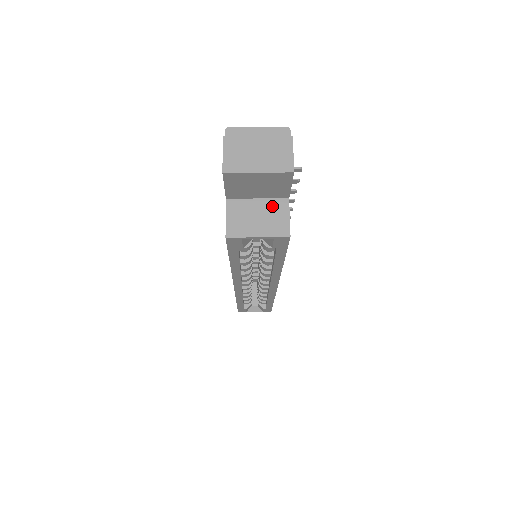
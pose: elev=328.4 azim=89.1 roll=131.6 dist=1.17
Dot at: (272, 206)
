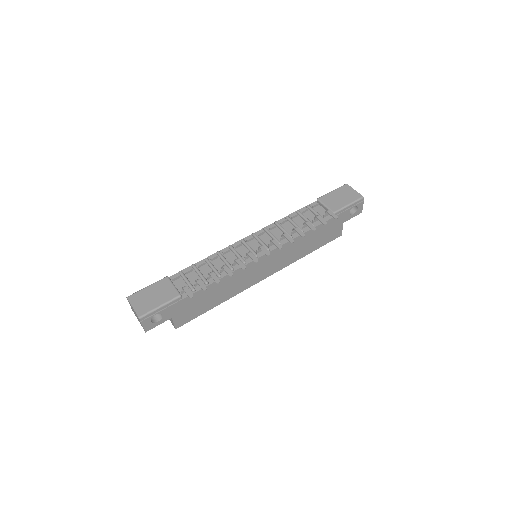
Dot at: occluded
